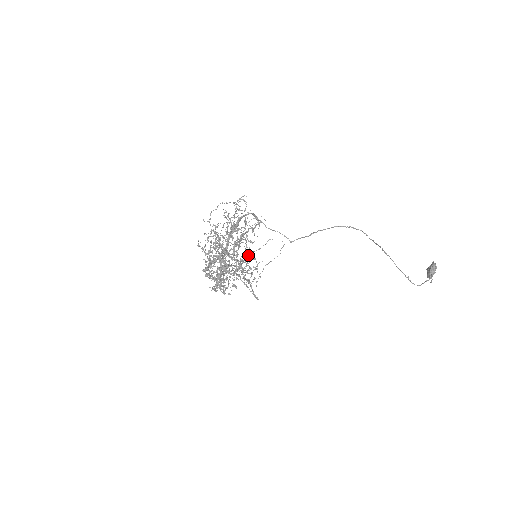
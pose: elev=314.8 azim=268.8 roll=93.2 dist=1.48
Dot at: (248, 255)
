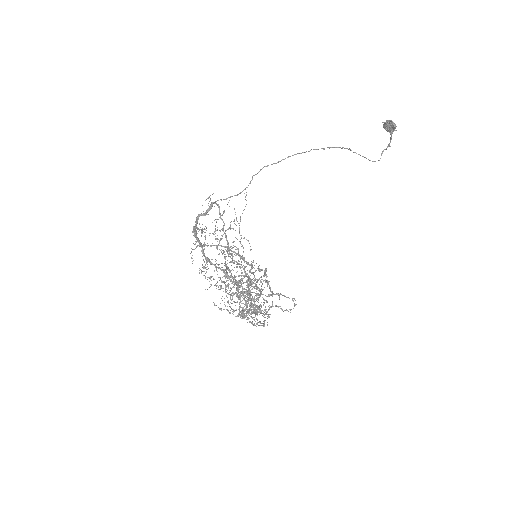
Dot at: occluded
